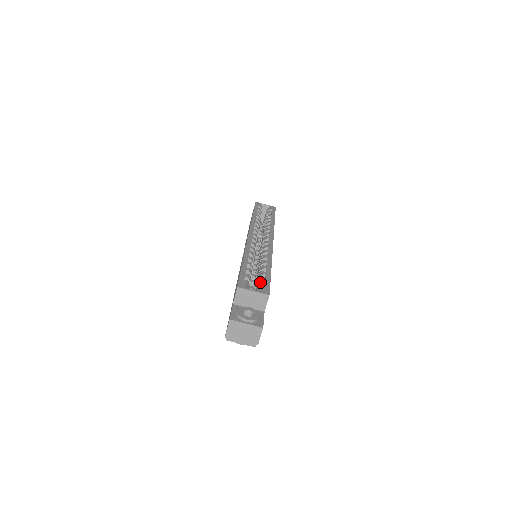
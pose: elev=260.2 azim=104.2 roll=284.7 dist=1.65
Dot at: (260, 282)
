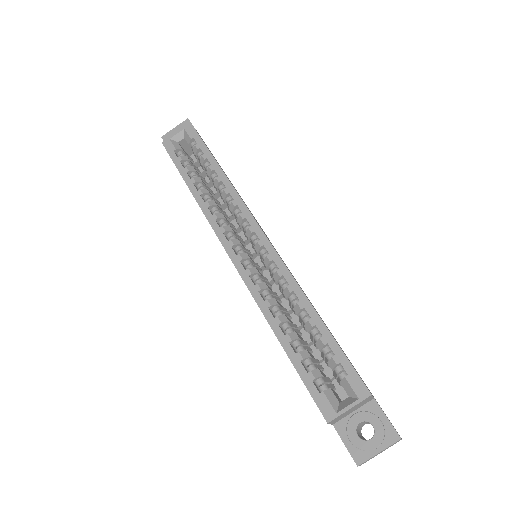
Dot at: (334, 367)
